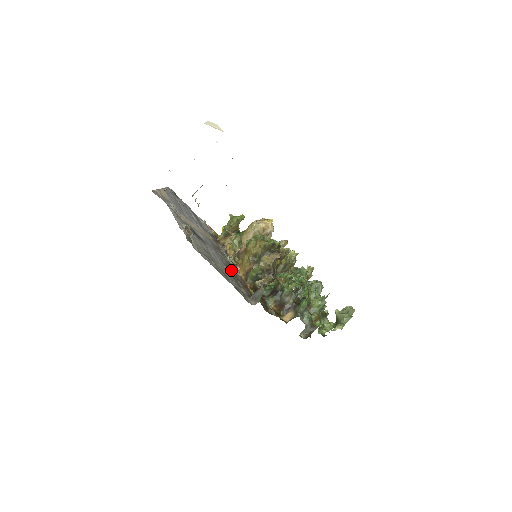
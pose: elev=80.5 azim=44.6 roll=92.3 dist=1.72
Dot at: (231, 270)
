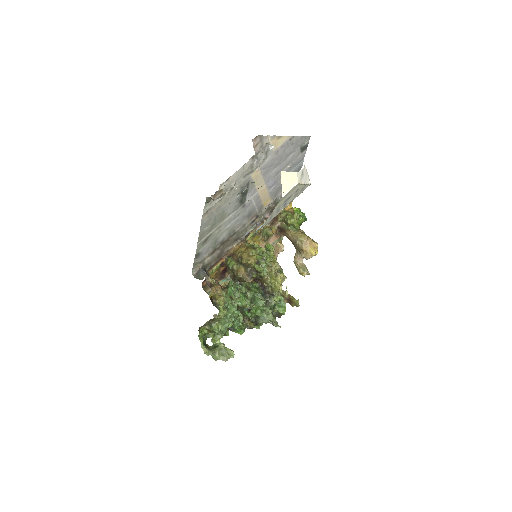
Dot at: (230, 239)
